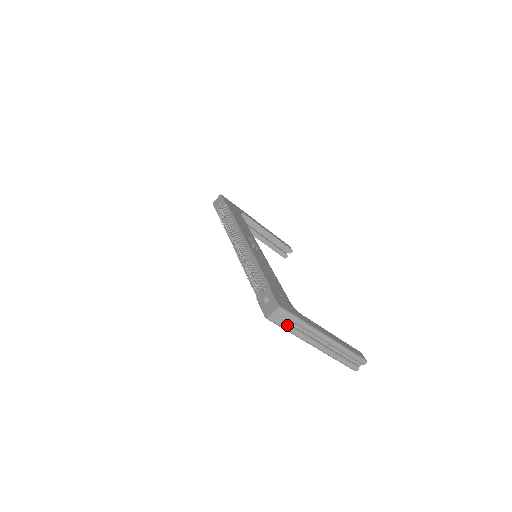
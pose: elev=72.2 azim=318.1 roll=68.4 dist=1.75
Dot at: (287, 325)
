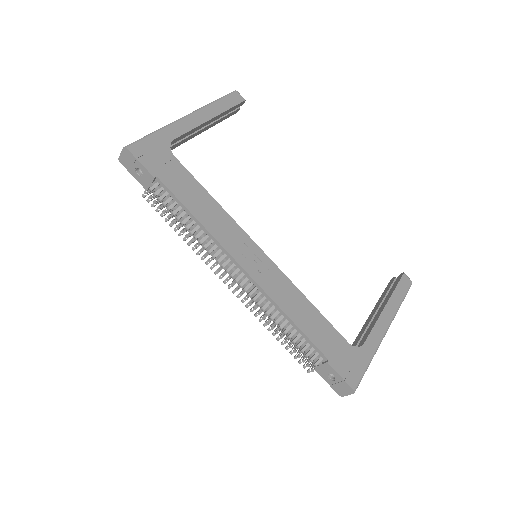
Dot at: occluded
